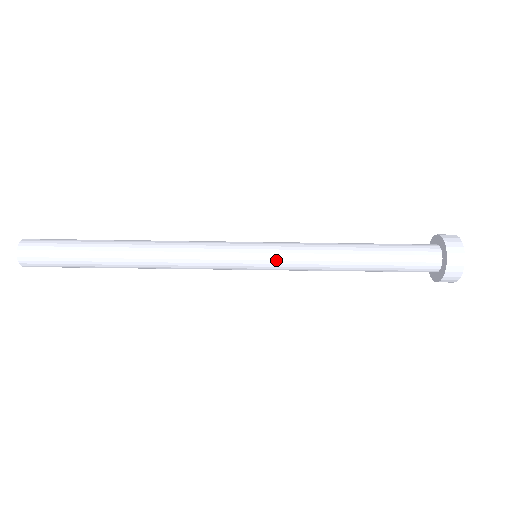
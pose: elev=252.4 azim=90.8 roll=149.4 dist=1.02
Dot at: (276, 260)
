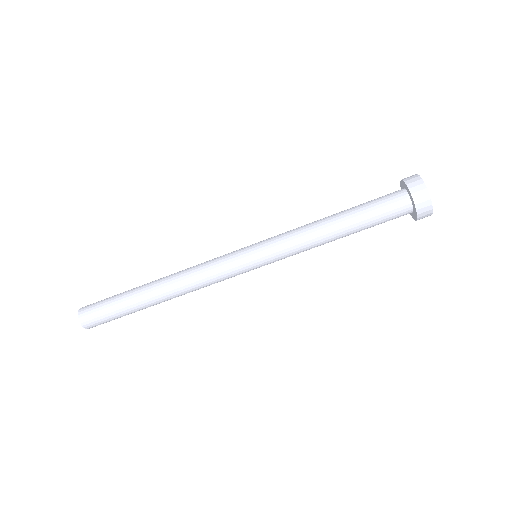
Dot at: (273, 259)
